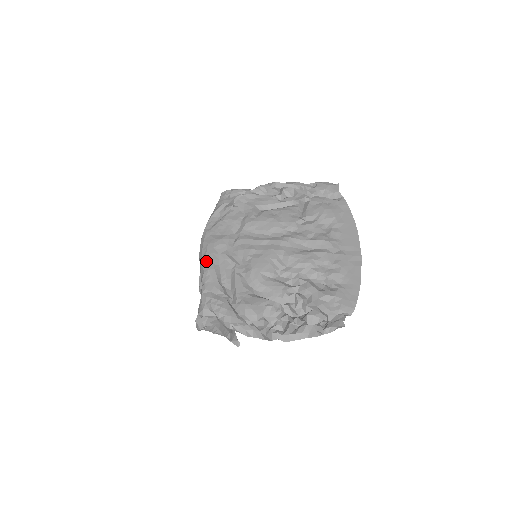
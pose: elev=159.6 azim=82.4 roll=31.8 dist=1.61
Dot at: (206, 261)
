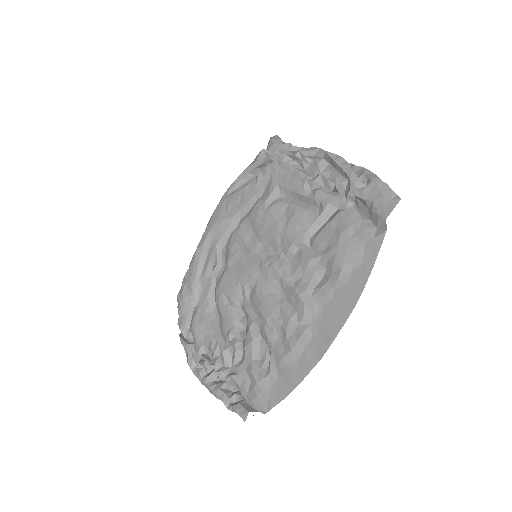
Dot at: (199, 243)
